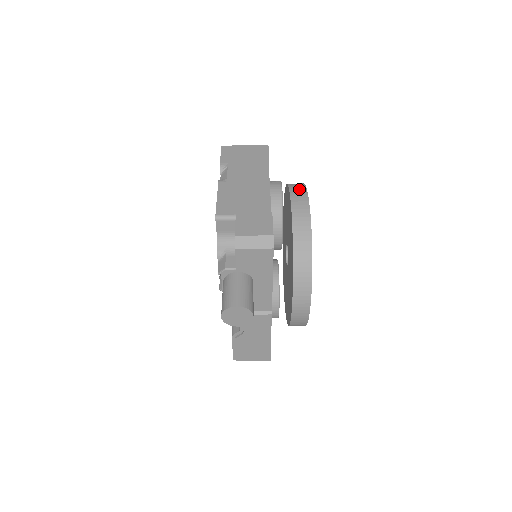
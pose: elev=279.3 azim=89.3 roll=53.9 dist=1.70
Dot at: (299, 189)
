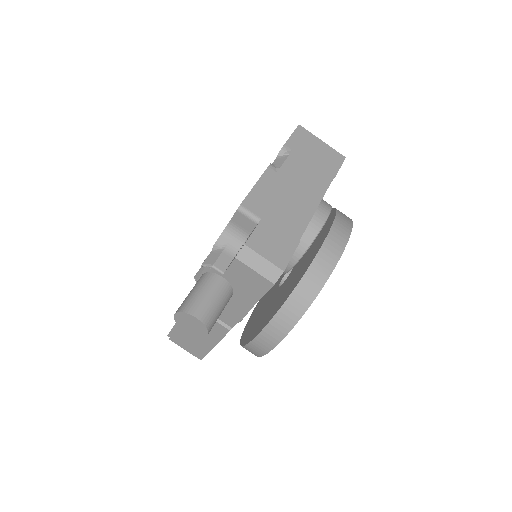
Dot at: (344, 227)
